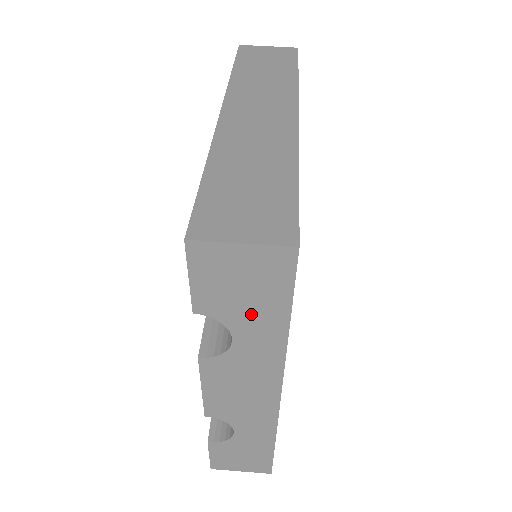
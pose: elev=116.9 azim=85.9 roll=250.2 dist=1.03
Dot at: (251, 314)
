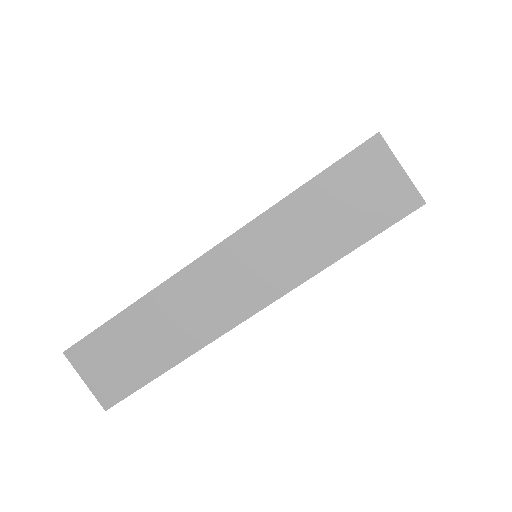
Dot at: occluded
